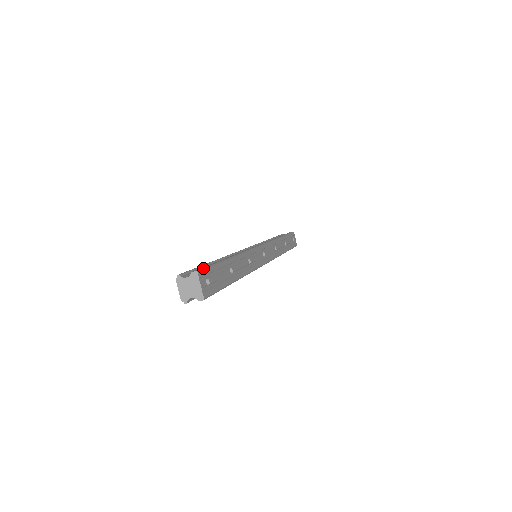
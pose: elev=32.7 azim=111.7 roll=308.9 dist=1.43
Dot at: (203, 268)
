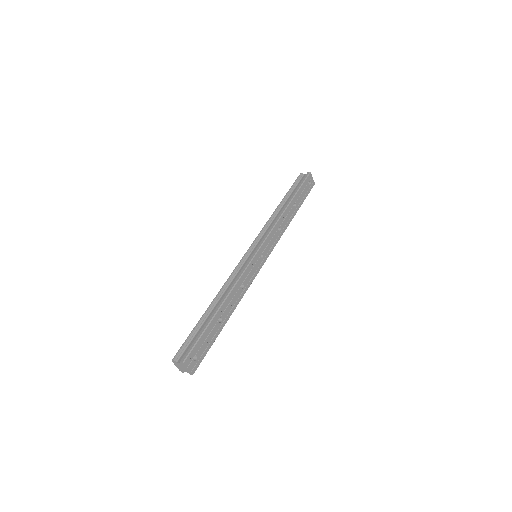
Dot at: (189, 352)
